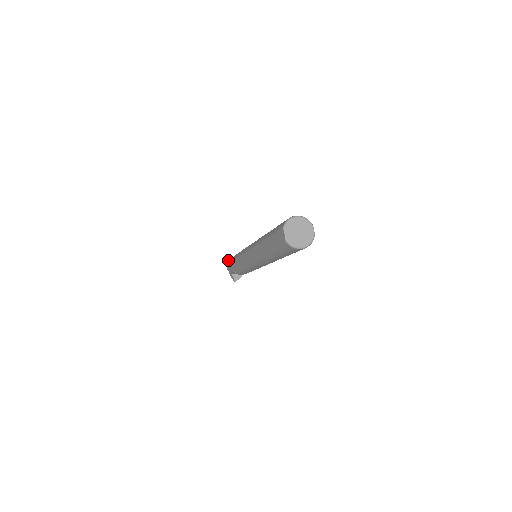
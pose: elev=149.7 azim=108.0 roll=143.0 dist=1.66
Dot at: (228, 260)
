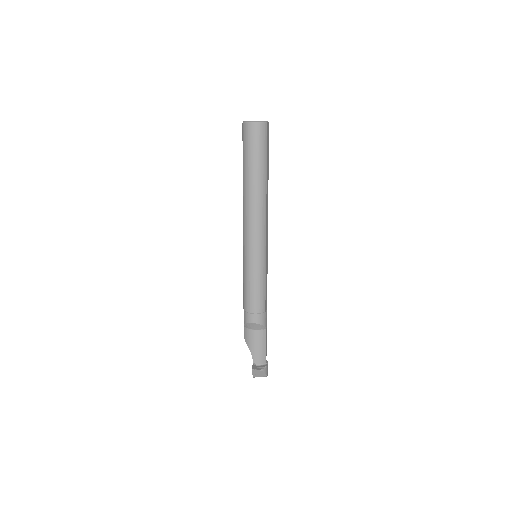
Dot at: occluded
